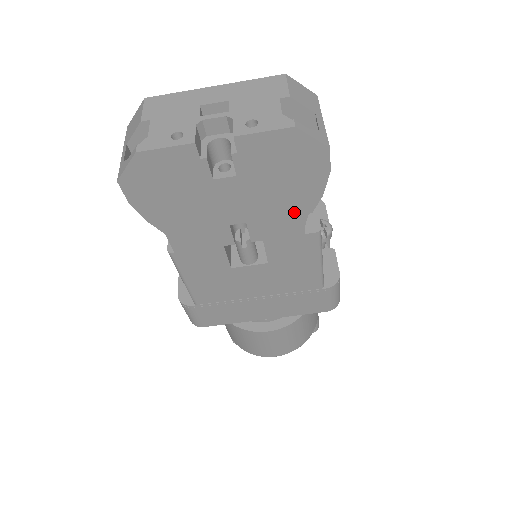
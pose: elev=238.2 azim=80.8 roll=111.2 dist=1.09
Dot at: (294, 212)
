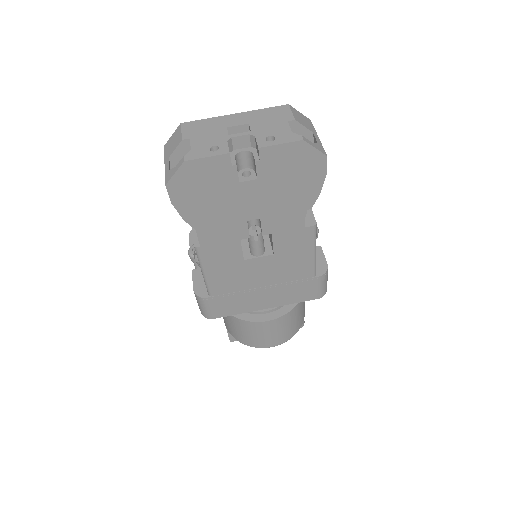
Dot at: (298, 208)
